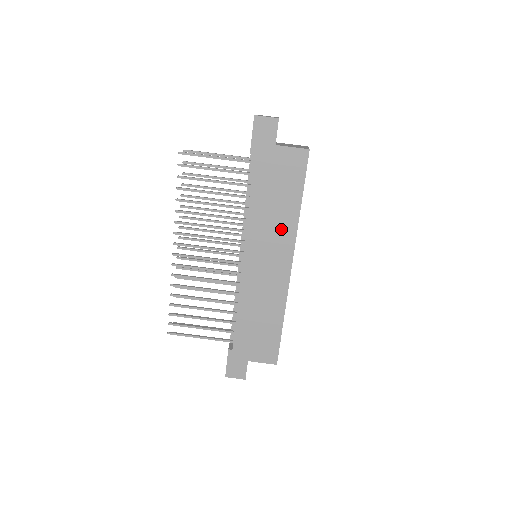
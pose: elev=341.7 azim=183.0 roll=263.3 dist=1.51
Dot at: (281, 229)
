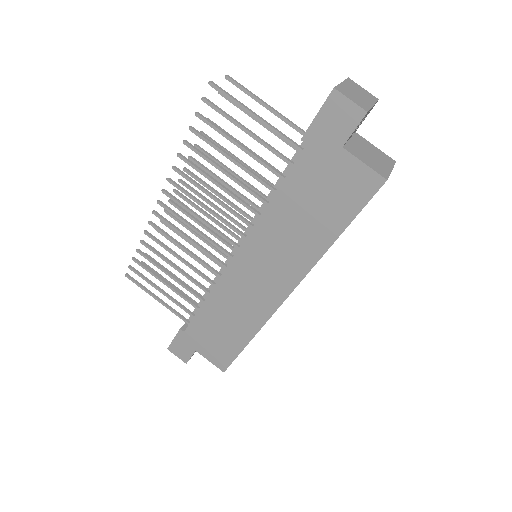
Dot at: (295, 252)
